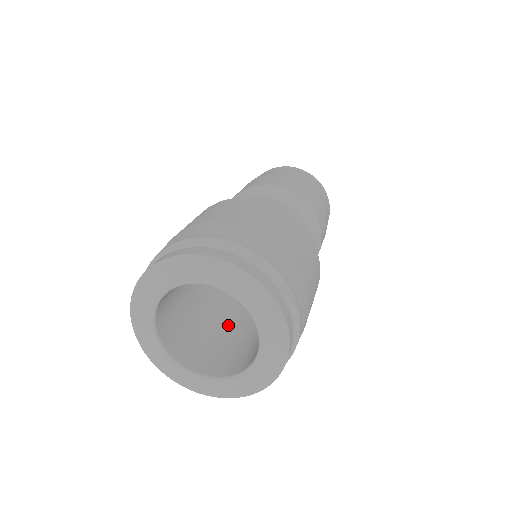
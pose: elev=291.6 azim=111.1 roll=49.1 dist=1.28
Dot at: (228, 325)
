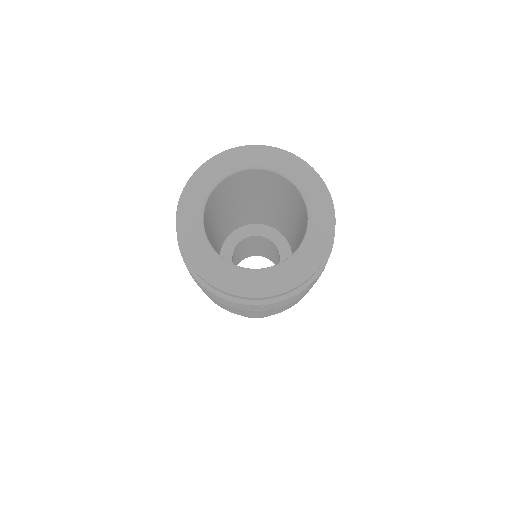
Dot at: occluded
